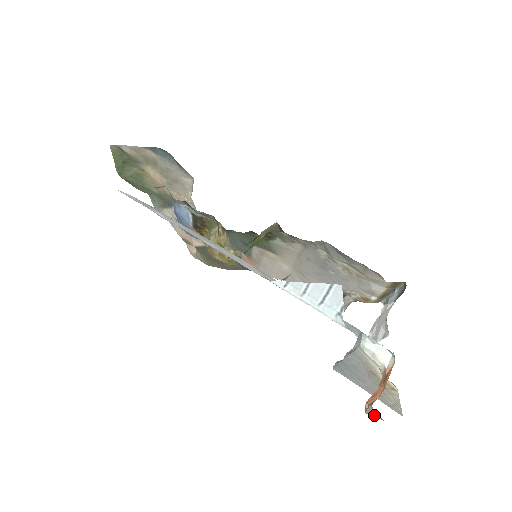
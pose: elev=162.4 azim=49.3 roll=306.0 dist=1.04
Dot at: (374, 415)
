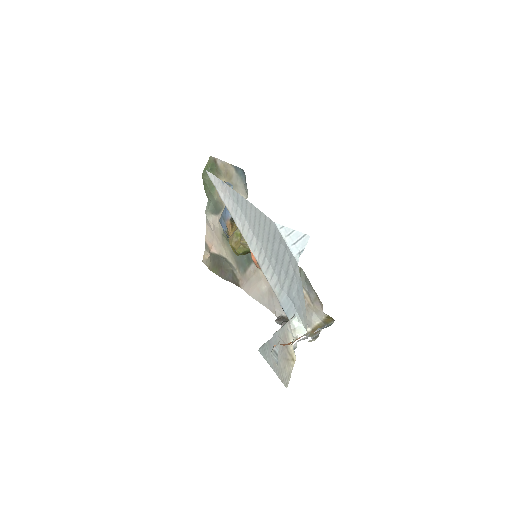
Dot at: (275, 357)
